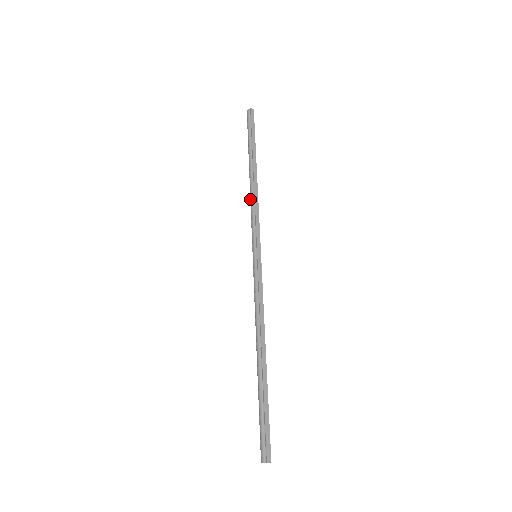
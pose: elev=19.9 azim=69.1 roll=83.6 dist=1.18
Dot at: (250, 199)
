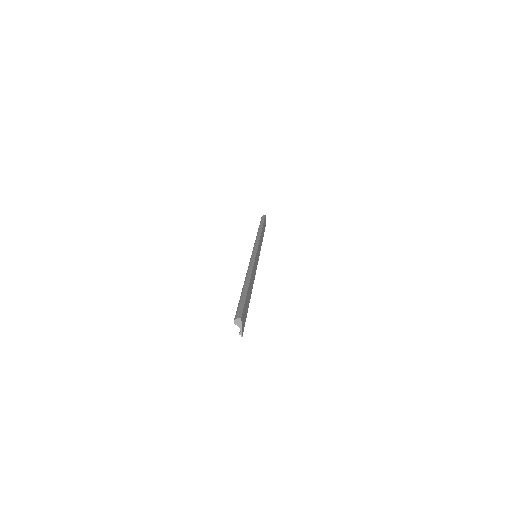
Dot at: occluded
